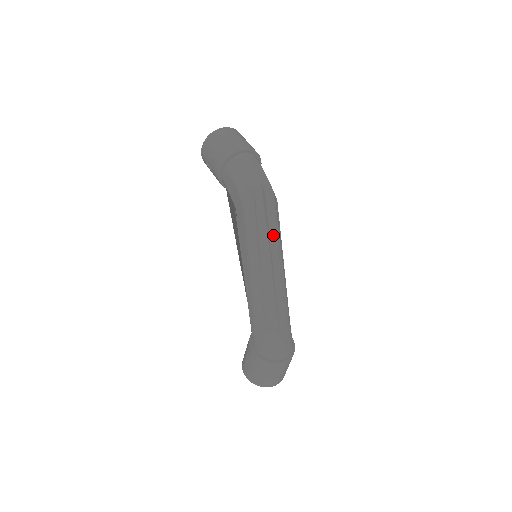
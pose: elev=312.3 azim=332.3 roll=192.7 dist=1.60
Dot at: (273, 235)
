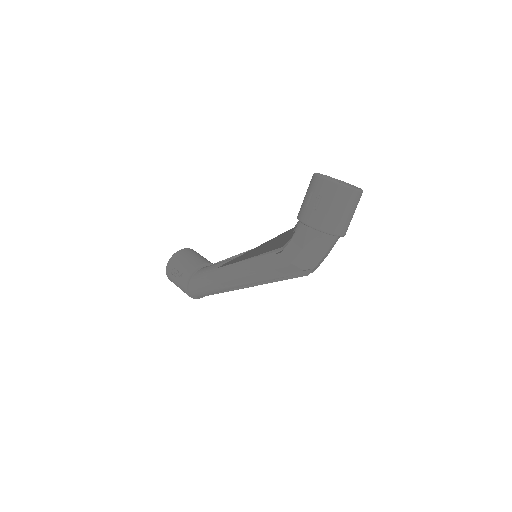
Dot at: occluded
